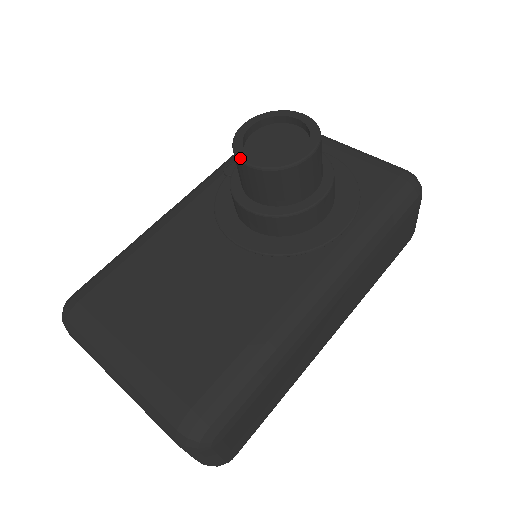
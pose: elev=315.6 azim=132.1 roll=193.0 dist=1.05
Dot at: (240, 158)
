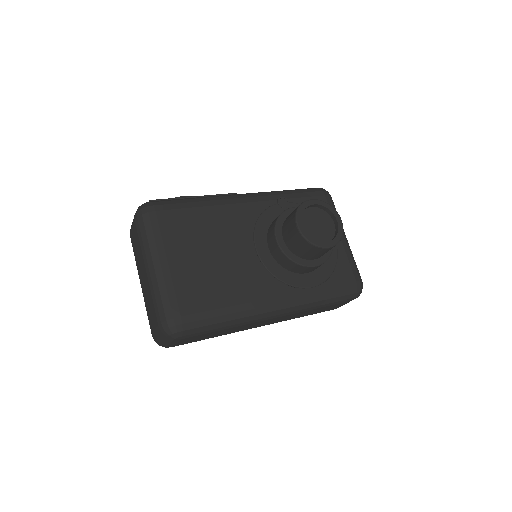
Dot at: (297, 219)
